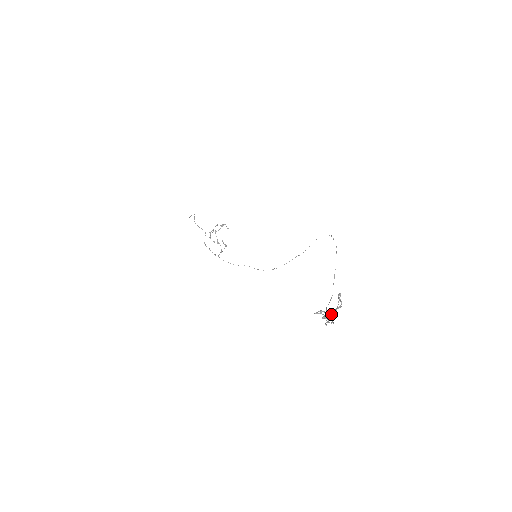
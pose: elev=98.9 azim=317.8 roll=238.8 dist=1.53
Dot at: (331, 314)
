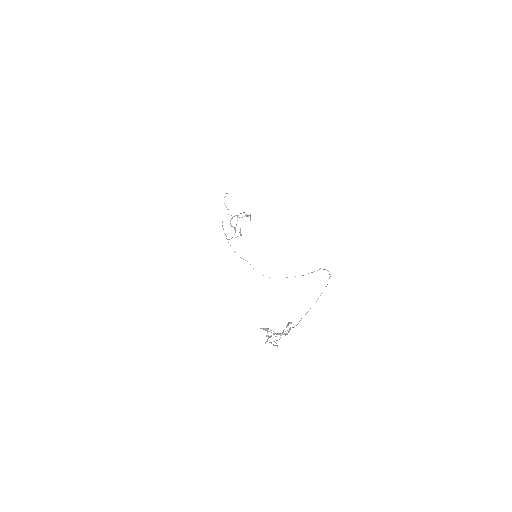
Dot at: (275, 336)
